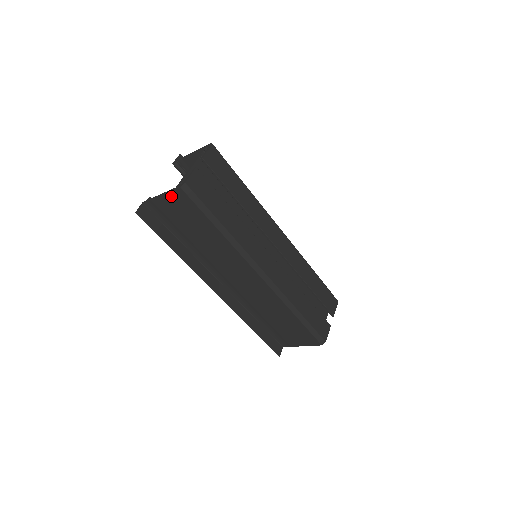
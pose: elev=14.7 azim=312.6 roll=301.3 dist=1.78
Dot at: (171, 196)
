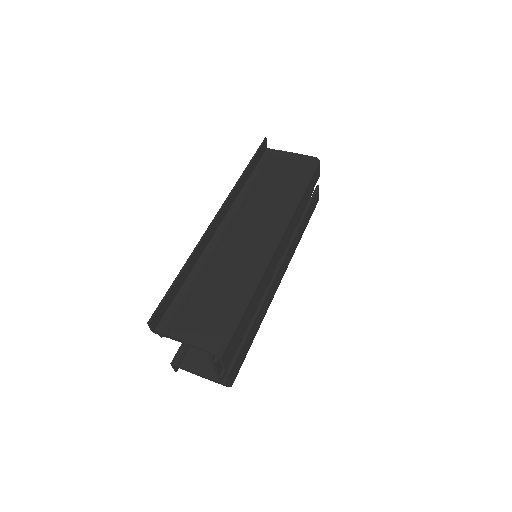
Dot at: (213, 376)
